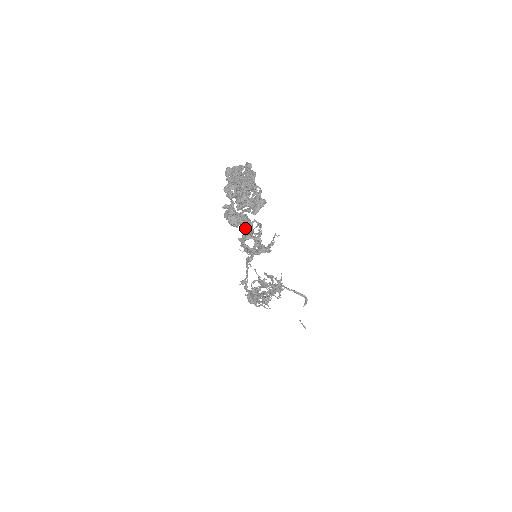
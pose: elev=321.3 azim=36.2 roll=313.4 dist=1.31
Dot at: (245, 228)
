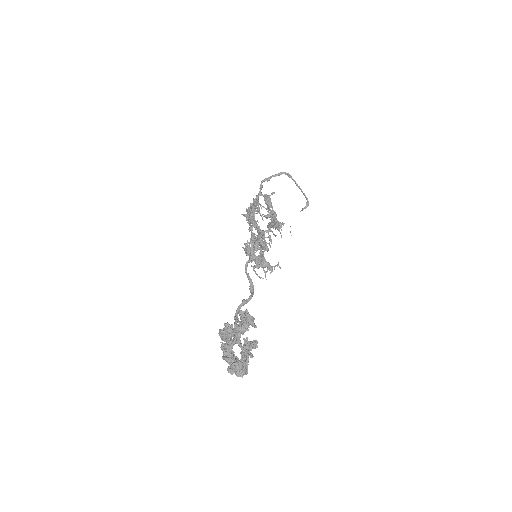
Dot at: occluded
